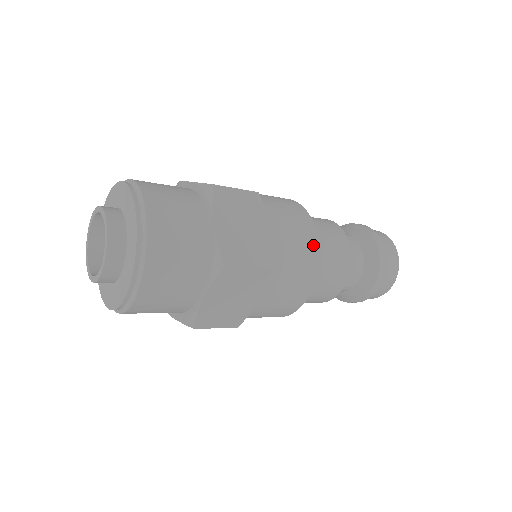
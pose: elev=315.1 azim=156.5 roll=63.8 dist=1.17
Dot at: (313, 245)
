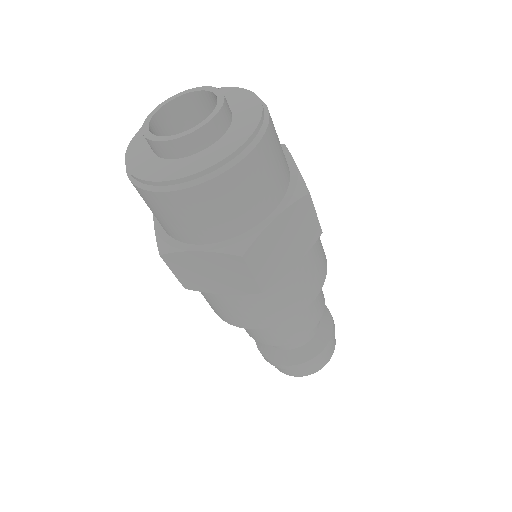
Dot at: occluded
